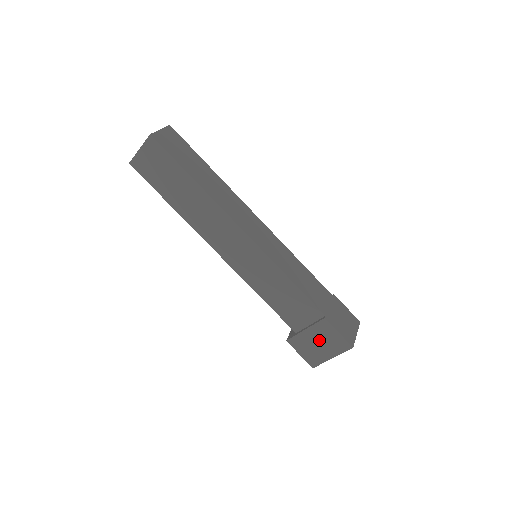
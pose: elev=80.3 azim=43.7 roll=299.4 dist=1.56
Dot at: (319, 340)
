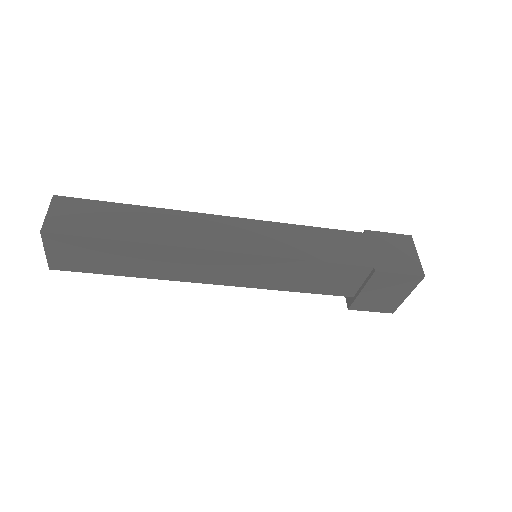
Dot at: (383, 291)
